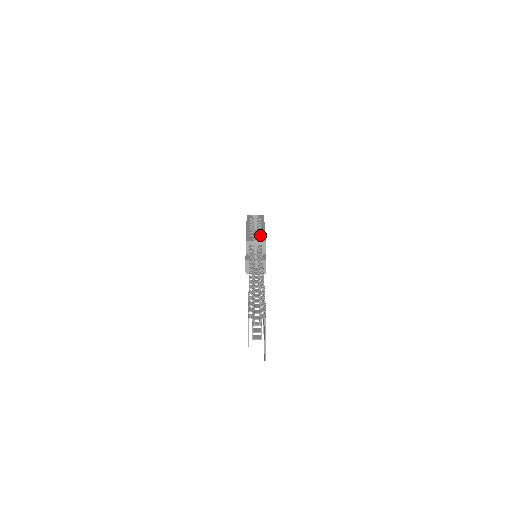
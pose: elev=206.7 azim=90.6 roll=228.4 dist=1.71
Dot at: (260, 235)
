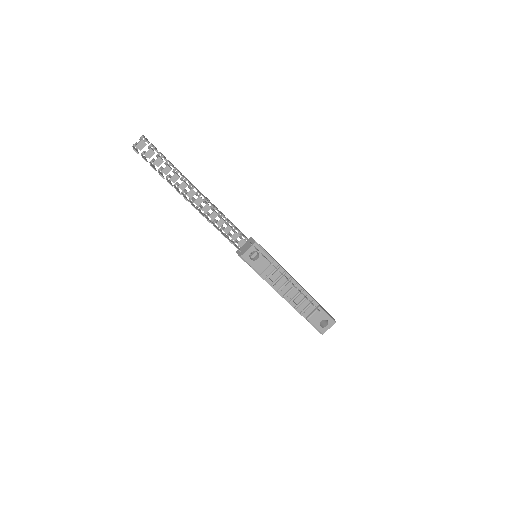
Dot at: occluded
